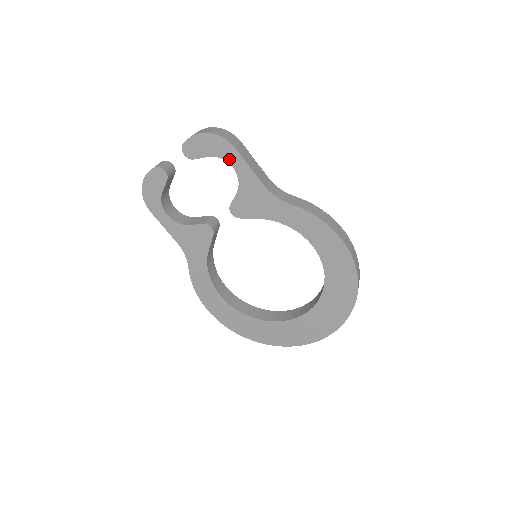
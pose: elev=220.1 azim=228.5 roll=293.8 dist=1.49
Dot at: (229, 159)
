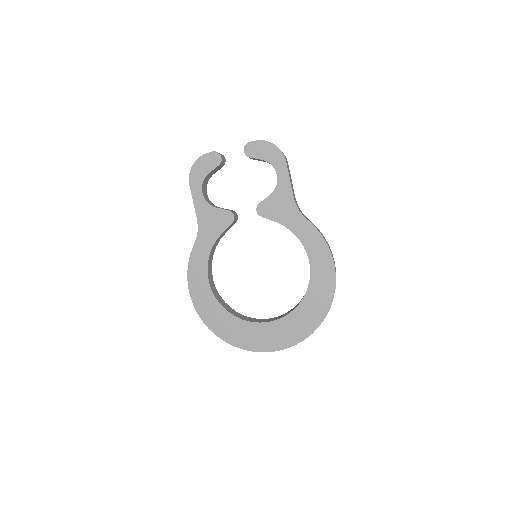
Dot at: (277, 168)
